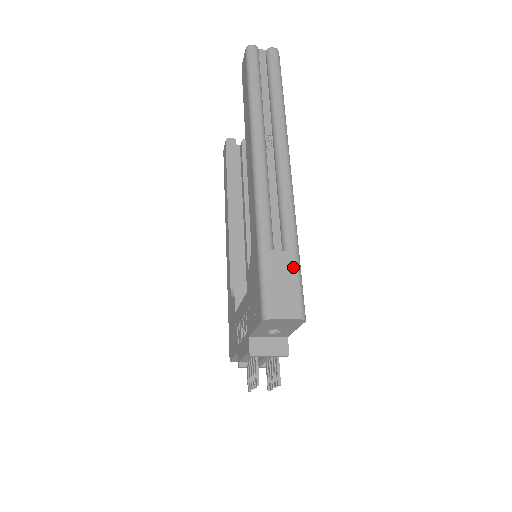
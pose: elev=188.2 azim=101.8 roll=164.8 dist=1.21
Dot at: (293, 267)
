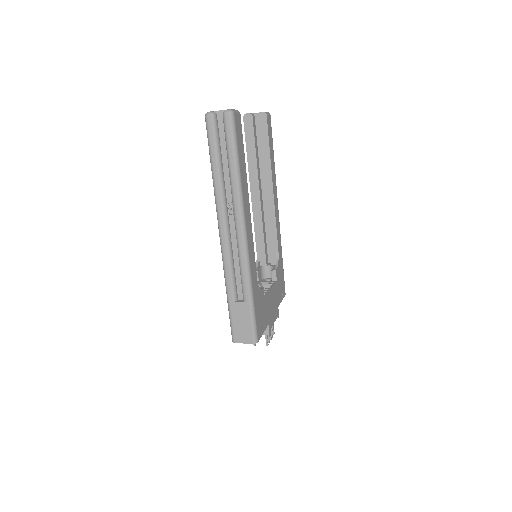
Dot at: (248, 313)
